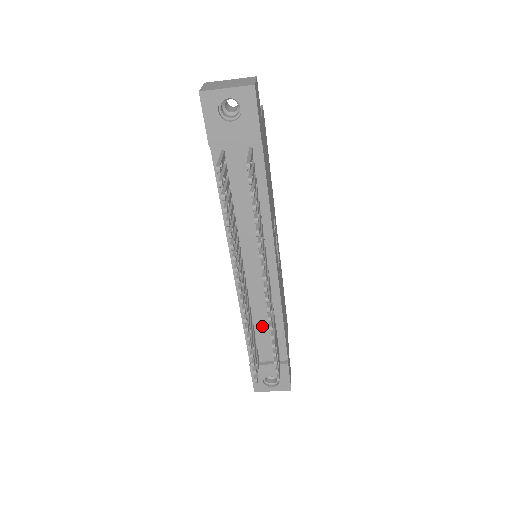
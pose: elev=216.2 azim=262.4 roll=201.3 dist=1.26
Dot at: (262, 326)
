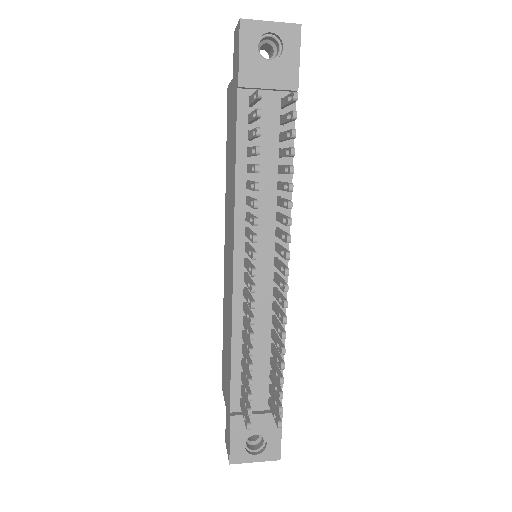
Dot at: (256, 351)
